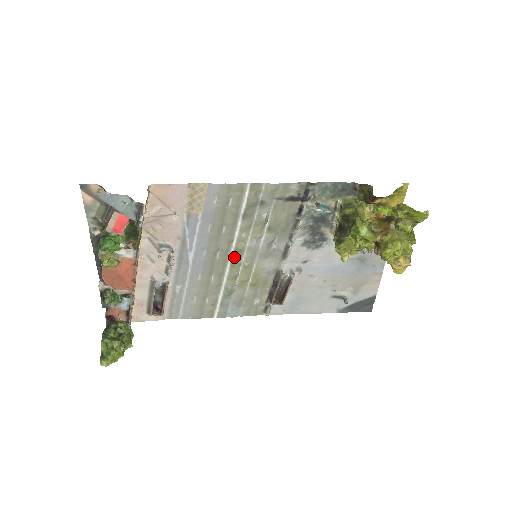
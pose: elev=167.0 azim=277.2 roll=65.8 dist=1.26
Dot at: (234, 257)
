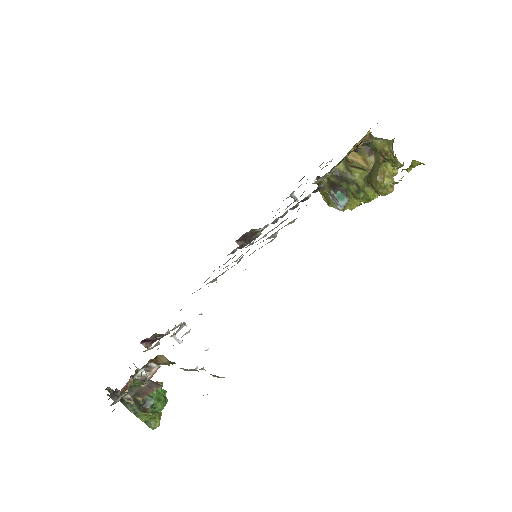
Dot at: occluded
